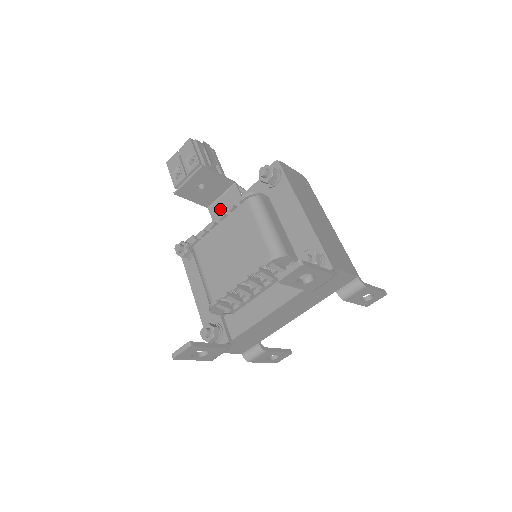
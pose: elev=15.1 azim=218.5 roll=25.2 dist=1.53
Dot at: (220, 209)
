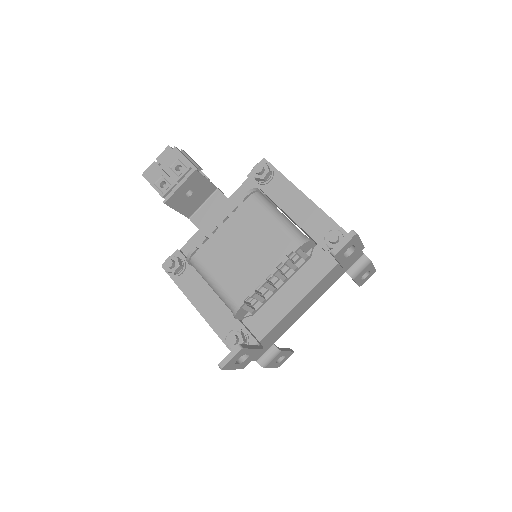
Dot at: (206, 217)
